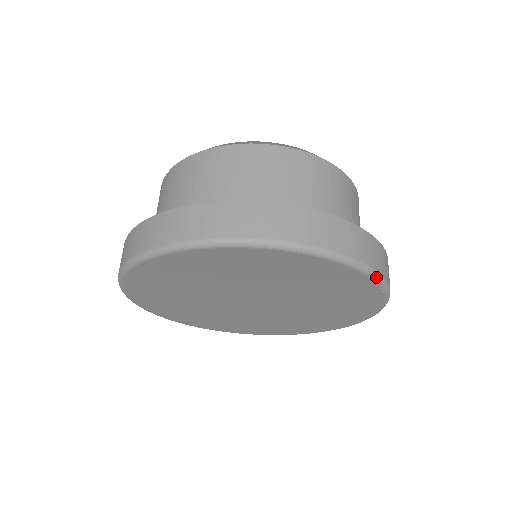
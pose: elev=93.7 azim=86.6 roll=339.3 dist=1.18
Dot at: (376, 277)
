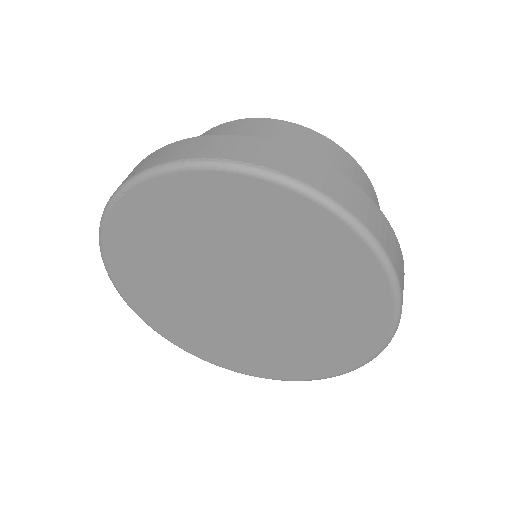
Dot at: (372, 359)
